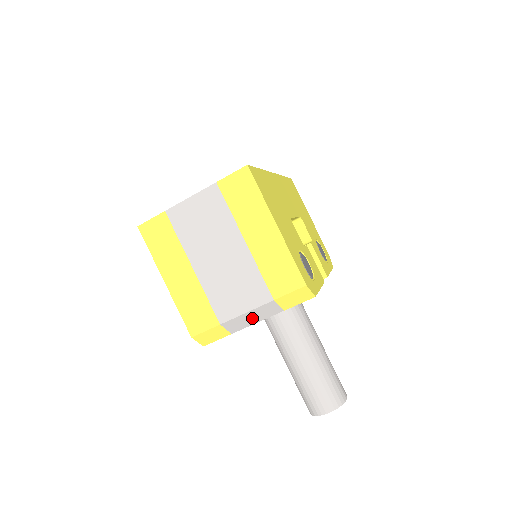
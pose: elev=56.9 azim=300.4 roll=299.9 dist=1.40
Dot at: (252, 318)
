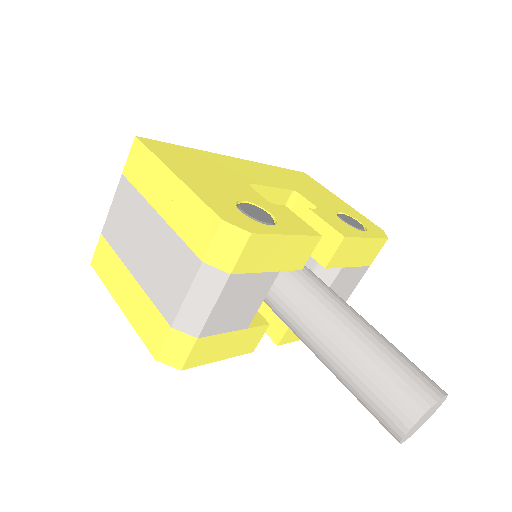
Dot at: (201, 303)
